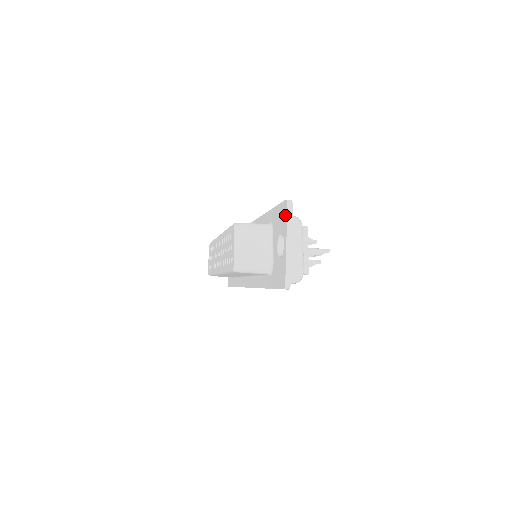
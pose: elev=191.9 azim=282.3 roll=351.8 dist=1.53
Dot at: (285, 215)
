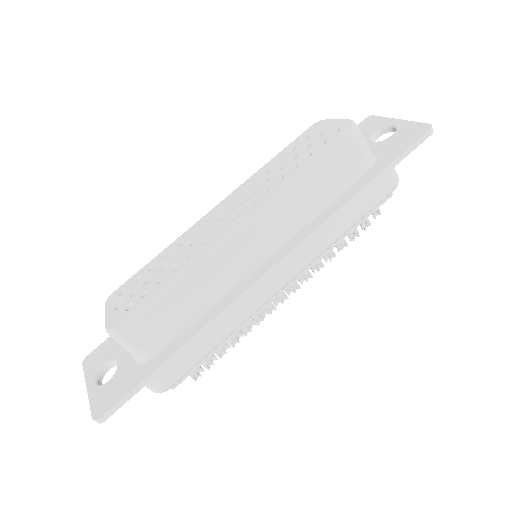
Dot at: (375, 119)
